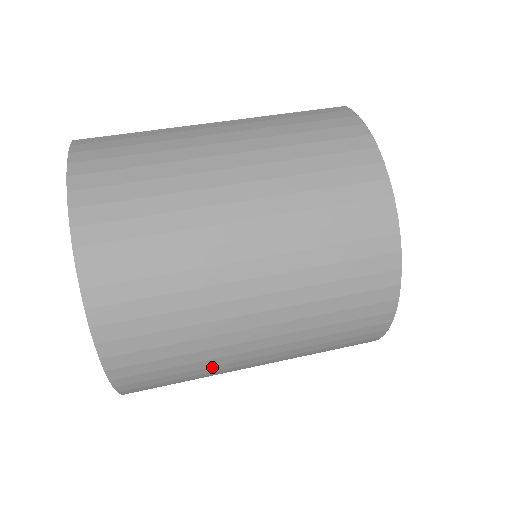
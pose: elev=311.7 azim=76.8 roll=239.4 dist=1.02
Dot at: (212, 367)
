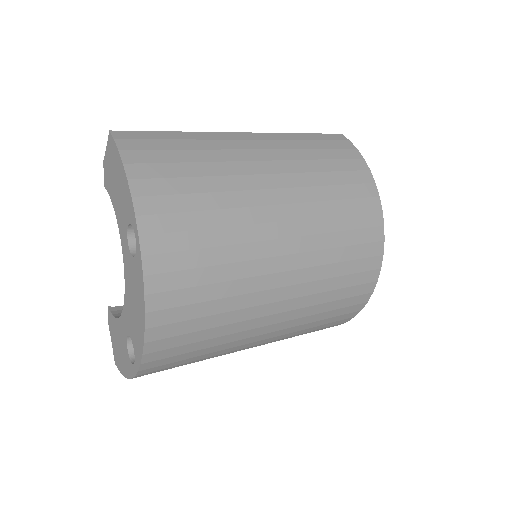
Dot at: (219, 354)
